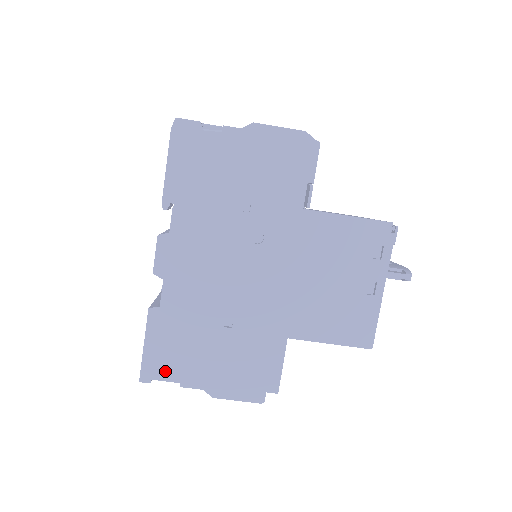
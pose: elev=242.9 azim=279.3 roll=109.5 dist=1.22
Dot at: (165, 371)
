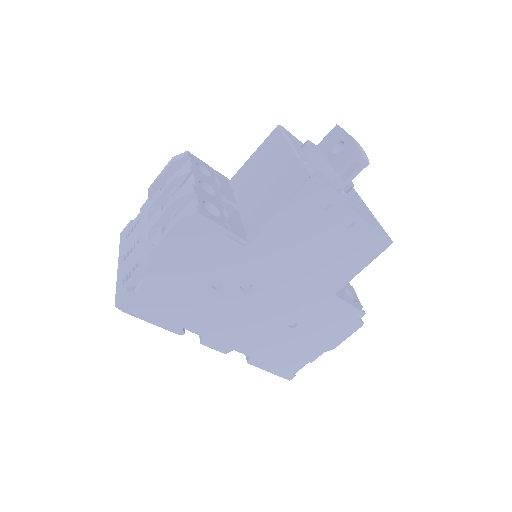
Dot at: (295, 367)
